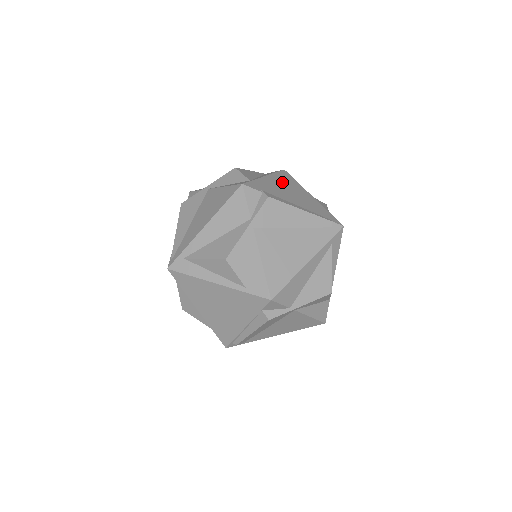
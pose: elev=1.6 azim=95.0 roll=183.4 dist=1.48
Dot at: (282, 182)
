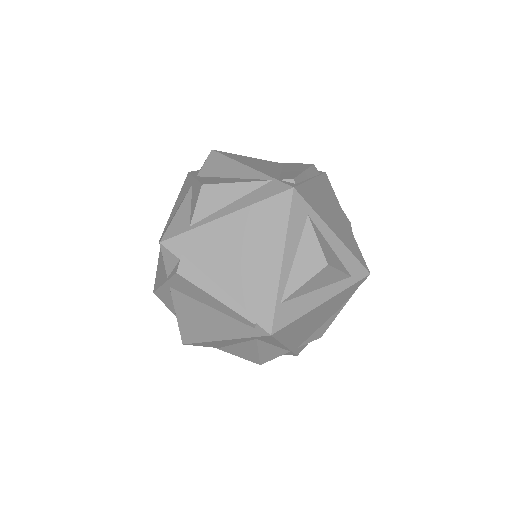
Dot at: (247, 229)
